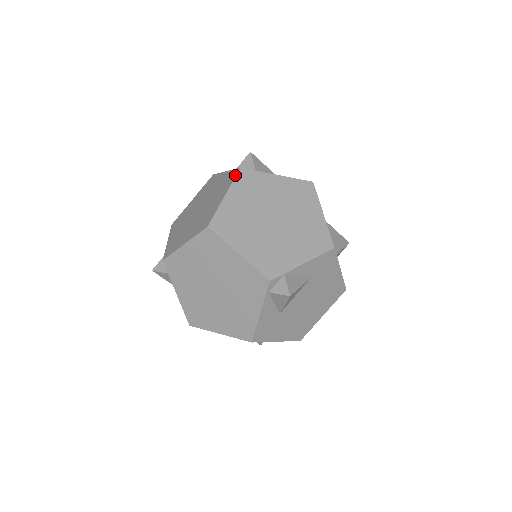
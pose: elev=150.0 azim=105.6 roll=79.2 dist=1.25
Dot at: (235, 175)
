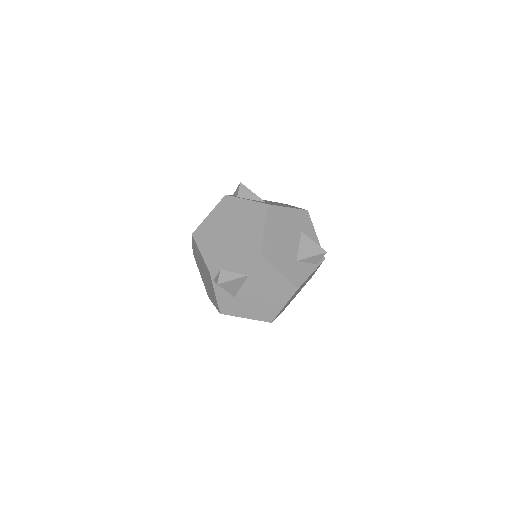
Dot at: (221, 200)
